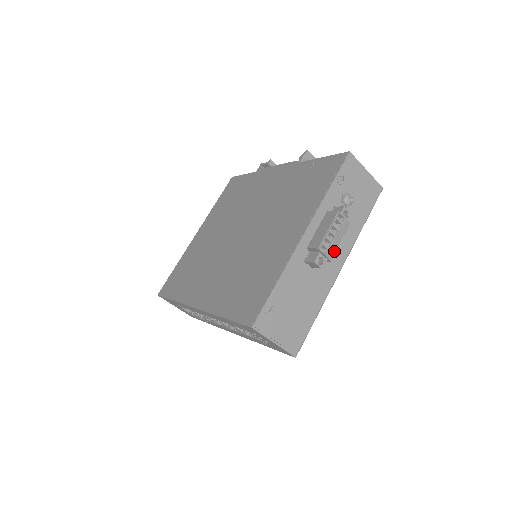
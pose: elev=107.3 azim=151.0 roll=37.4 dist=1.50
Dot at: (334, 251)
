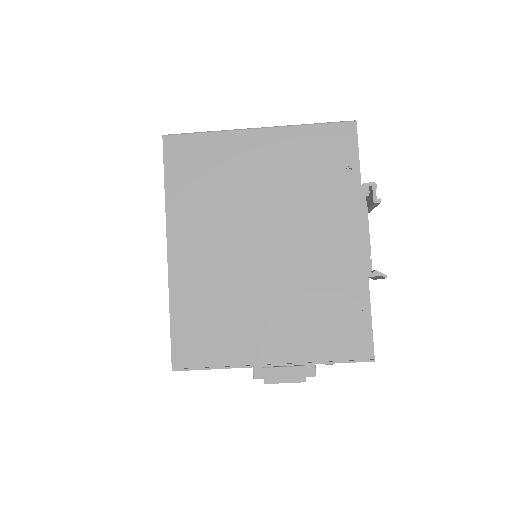
Dot at: occluded
